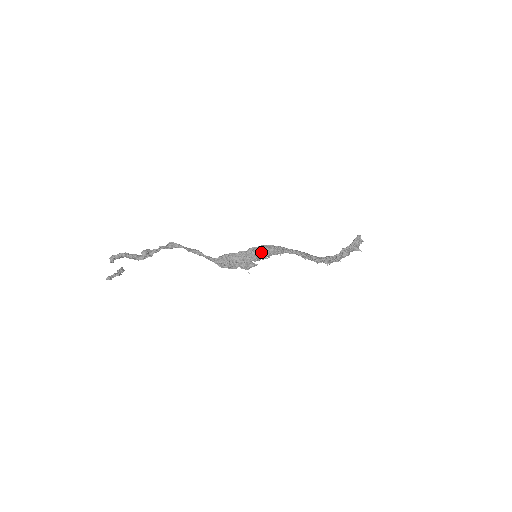
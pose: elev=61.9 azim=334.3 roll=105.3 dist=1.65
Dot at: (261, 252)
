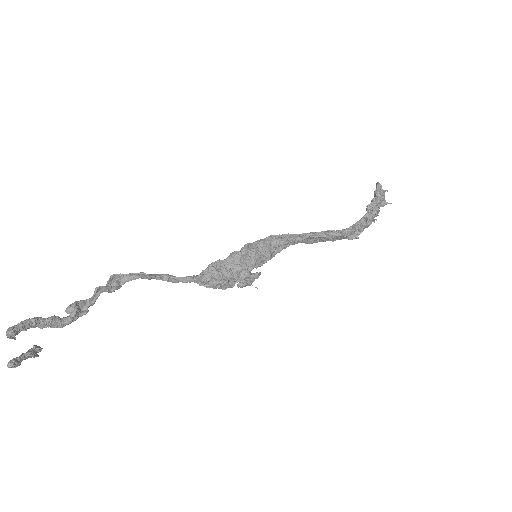
Dot at: (260, 250)
